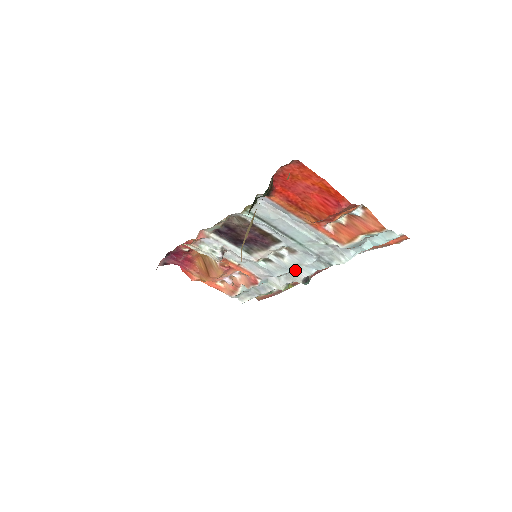
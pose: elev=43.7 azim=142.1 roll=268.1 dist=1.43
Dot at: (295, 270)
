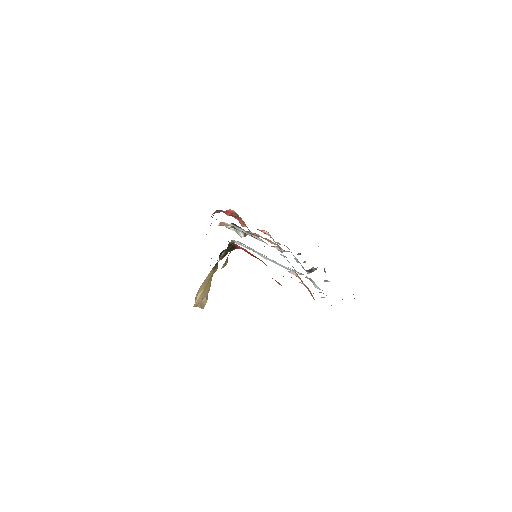
Dot at: occluded
